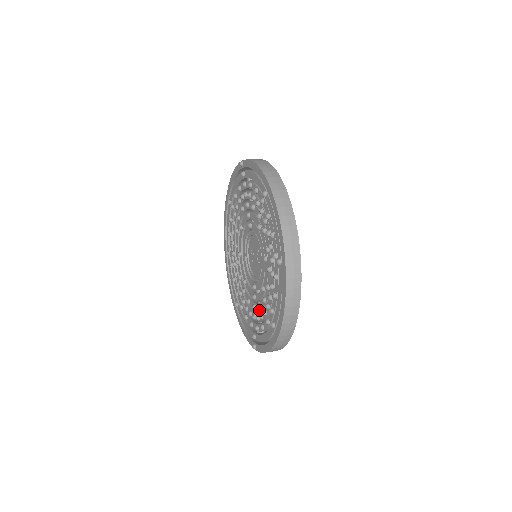
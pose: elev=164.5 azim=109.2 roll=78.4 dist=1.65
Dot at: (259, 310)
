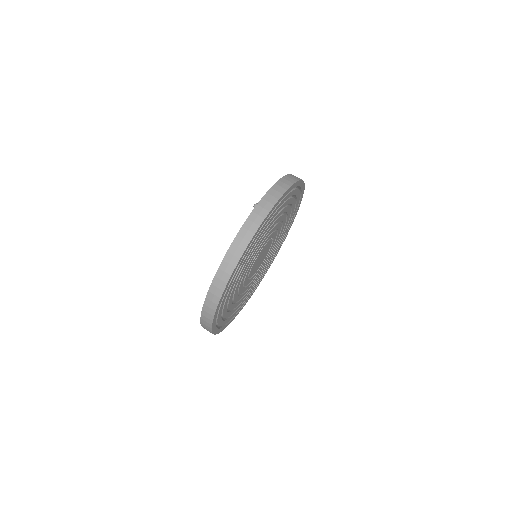
Dot at: occluded
